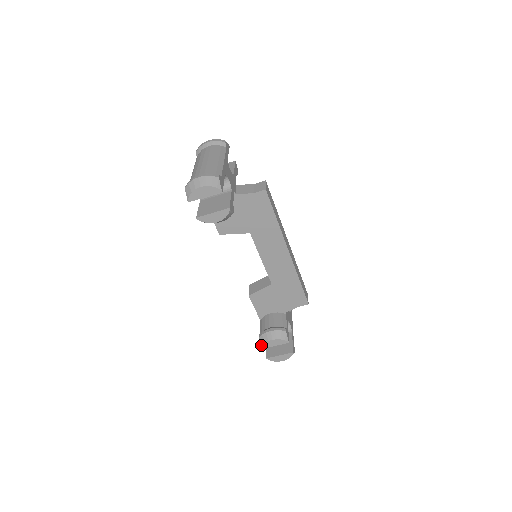
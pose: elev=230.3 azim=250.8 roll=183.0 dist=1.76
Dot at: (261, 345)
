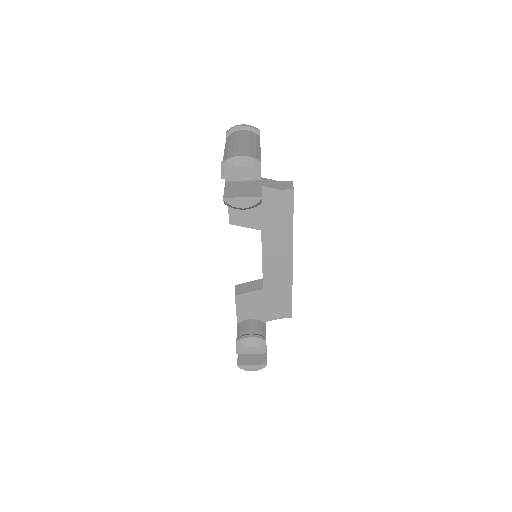
Dot at: (237, 350)
